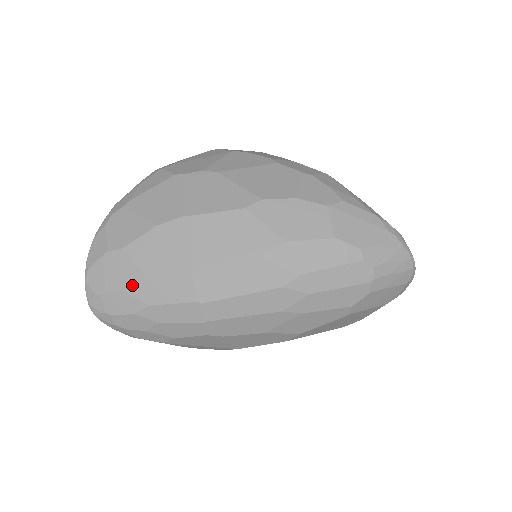
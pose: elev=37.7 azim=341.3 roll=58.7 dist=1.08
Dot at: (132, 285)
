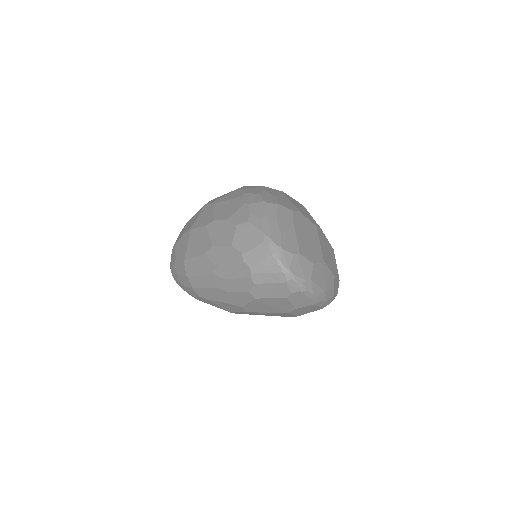
Dot at: (174, 264)
